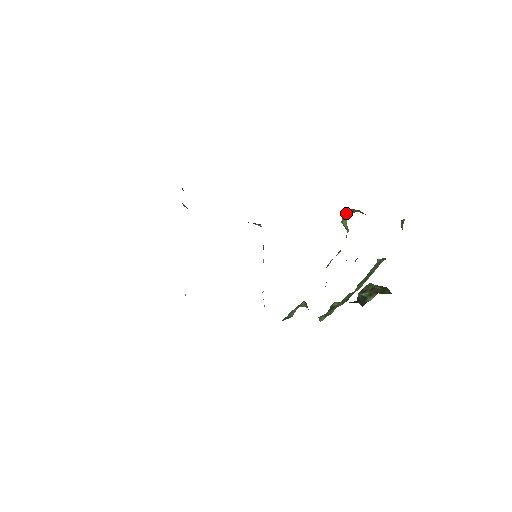
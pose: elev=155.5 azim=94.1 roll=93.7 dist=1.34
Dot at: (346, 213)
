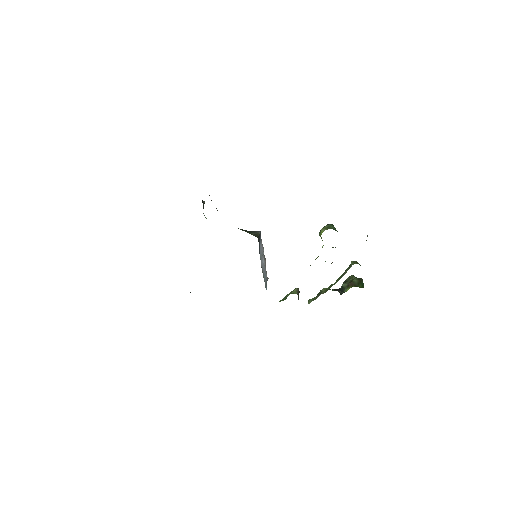
Dot at: (322, 229)
